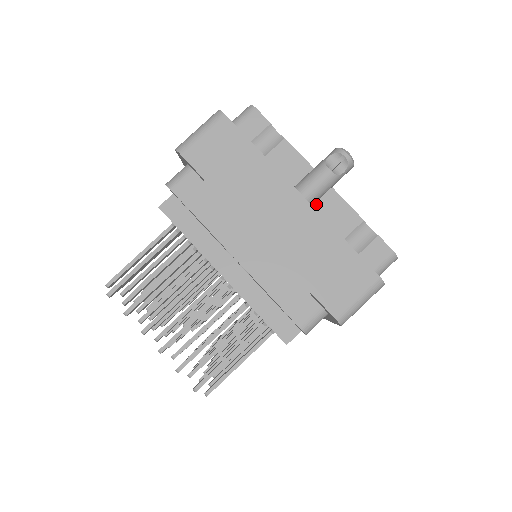
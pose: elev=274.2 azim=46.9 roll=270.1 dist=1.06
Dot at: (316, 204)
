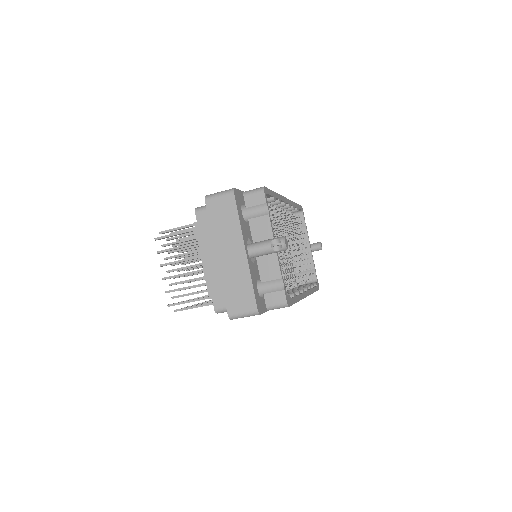
Dot at: (264, 256)
